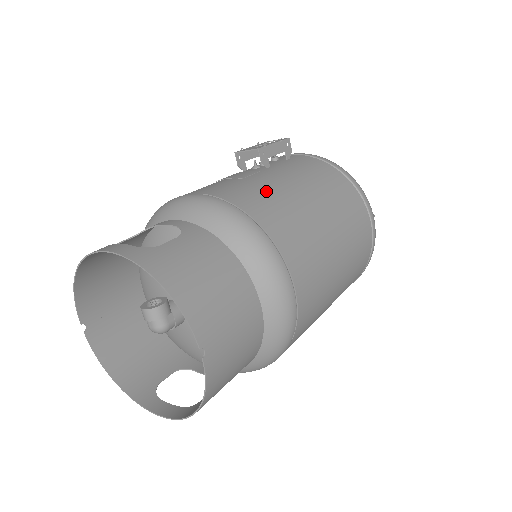
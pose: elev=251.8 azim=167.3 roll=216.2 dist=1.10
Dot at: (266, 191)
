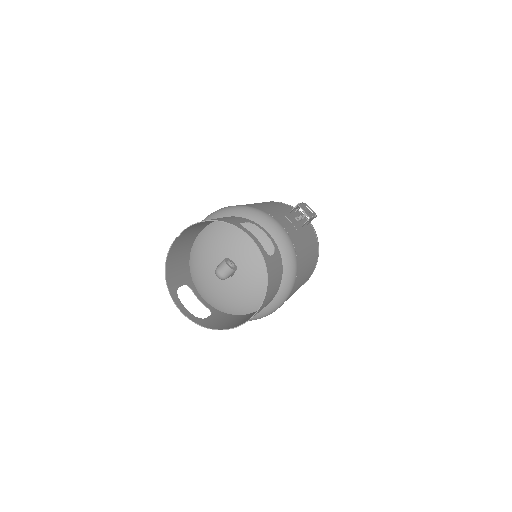
Dot at: (303, 249)
